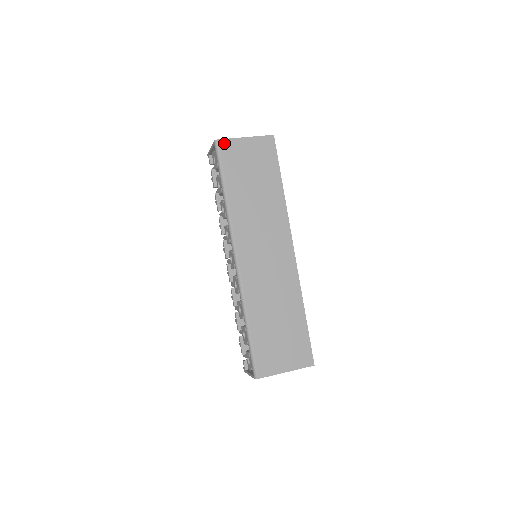
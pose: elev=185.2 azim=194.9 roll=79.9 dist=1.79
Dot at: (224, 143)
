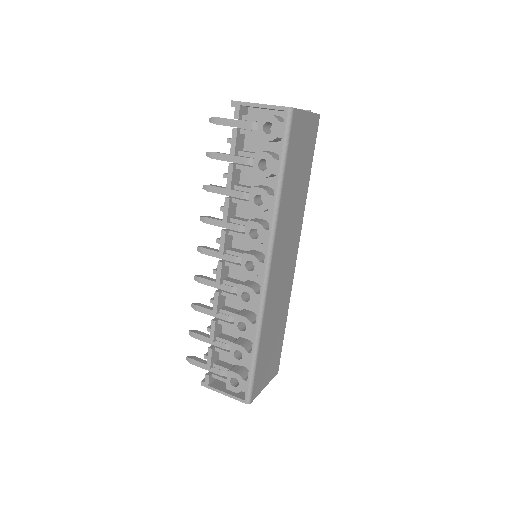
Dot at: (296, 115)
